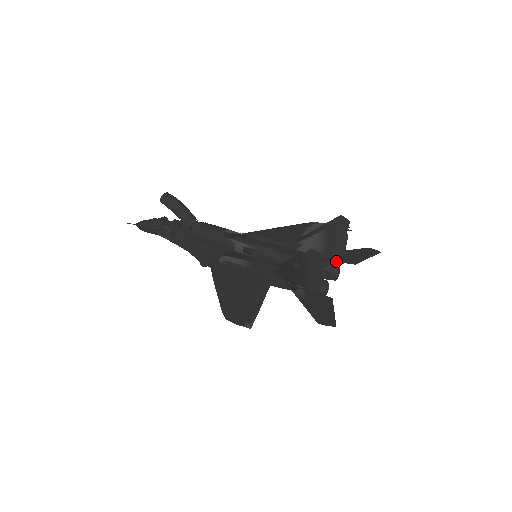
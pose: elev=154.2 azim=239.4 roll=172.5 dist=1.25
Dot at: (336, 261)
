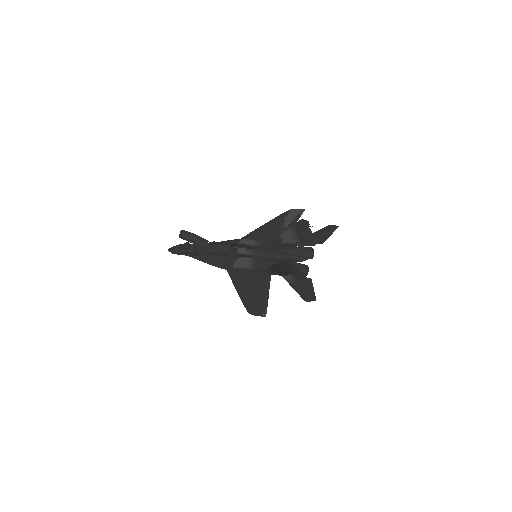
Dot at: (309, 245)
